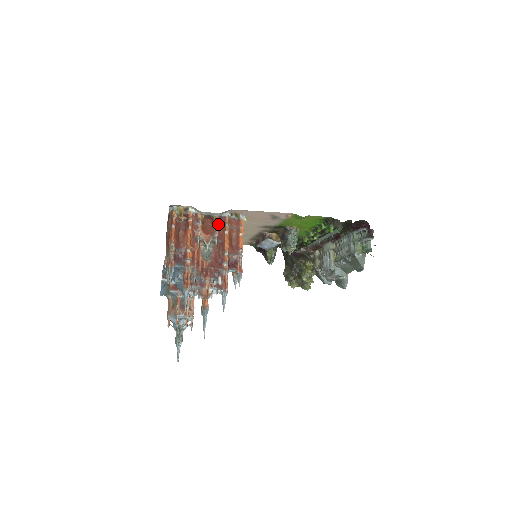
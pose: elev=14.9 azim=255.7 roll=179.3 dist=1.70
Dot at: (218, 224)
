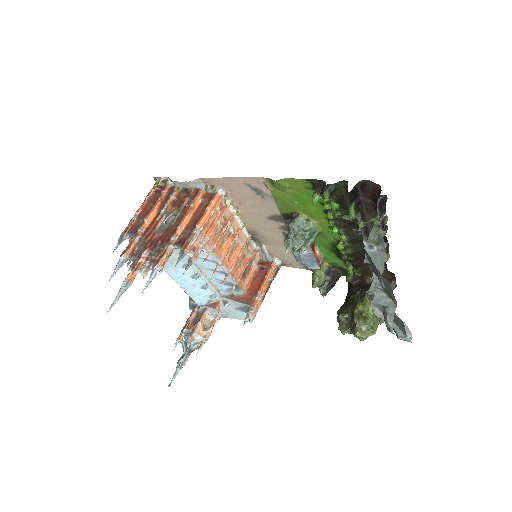
Dot at: (189, 197)
